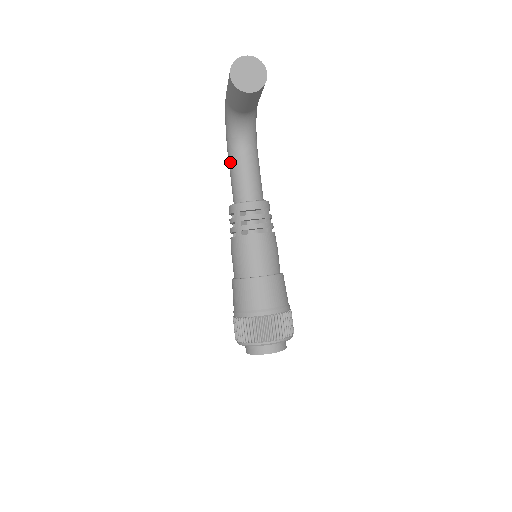
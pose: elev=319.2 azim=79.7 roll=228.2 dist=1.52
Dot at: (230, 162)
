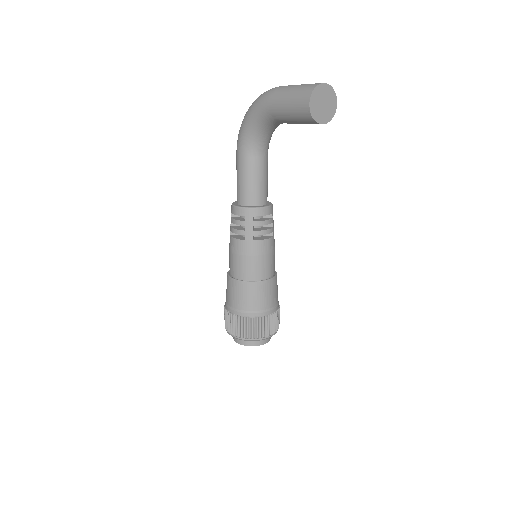
Dot at: (243, 161)
